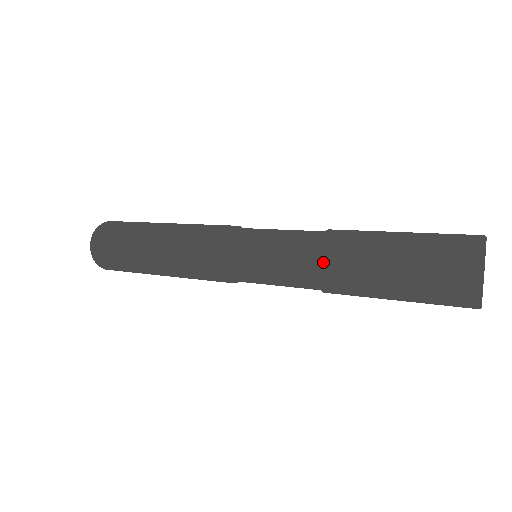
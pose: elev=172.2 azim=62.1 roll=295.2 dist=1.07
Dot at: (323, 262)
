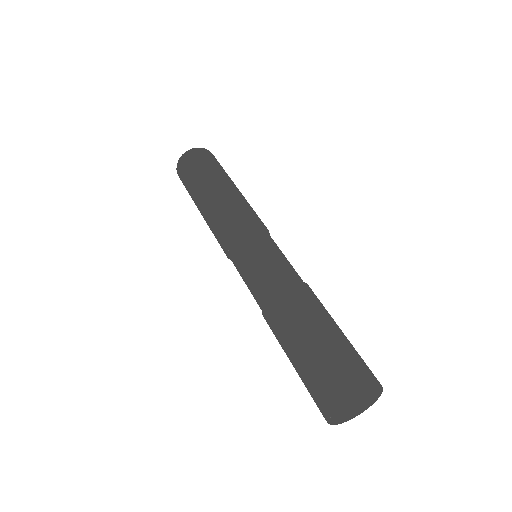
Dot at: (264, 317)
